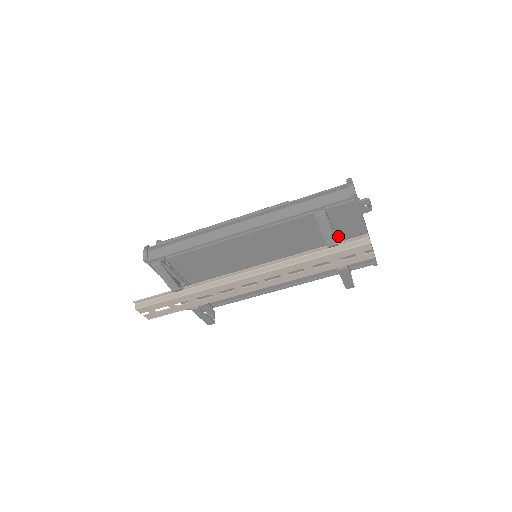
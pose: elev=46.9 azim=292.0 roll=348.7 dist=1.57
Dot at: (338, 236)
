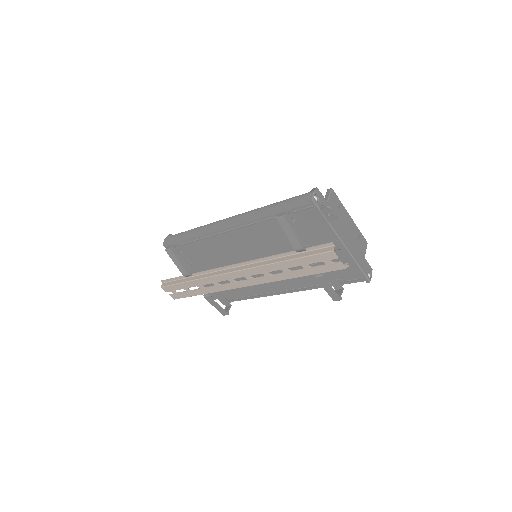
Dot at: (315, 243)
